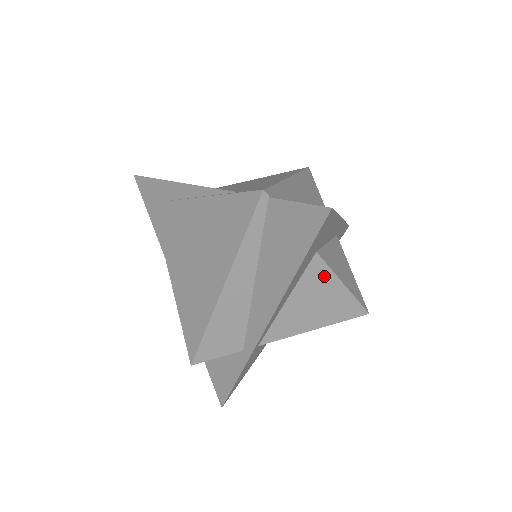
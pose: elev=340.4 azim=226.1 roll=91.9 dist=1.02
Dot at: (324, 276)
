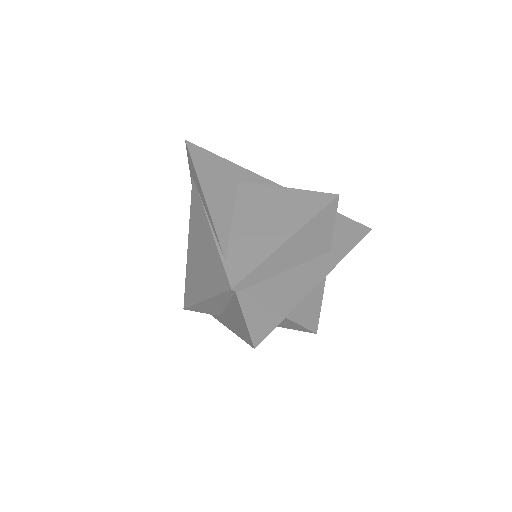
Dot at: occluded
